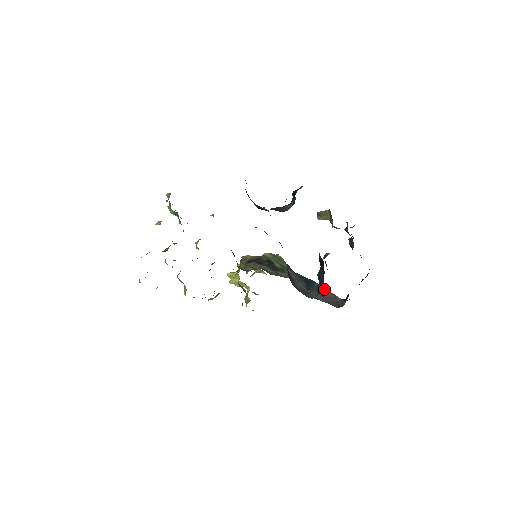
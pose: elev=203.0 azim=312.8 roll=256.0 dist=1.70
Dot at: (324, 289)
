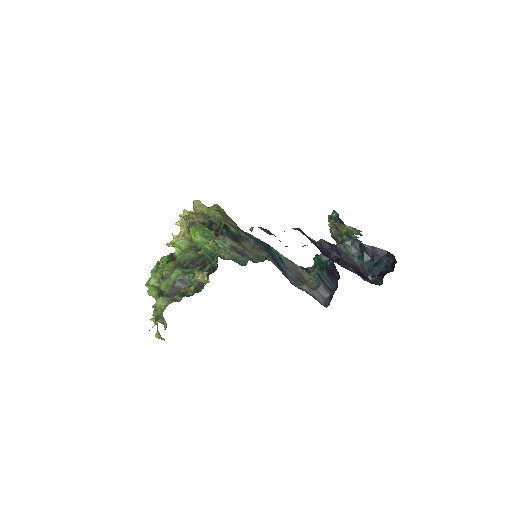
Dot at: (281, 255)
